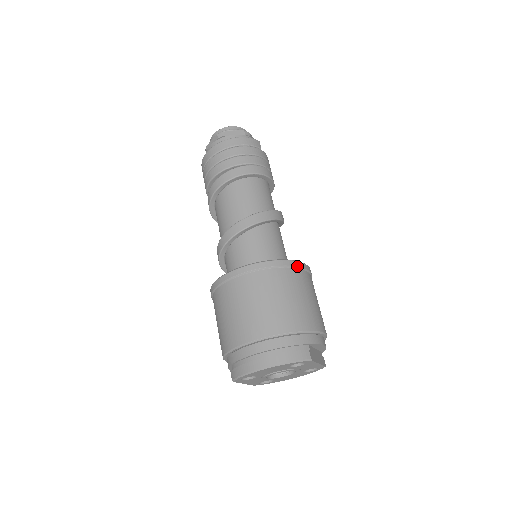
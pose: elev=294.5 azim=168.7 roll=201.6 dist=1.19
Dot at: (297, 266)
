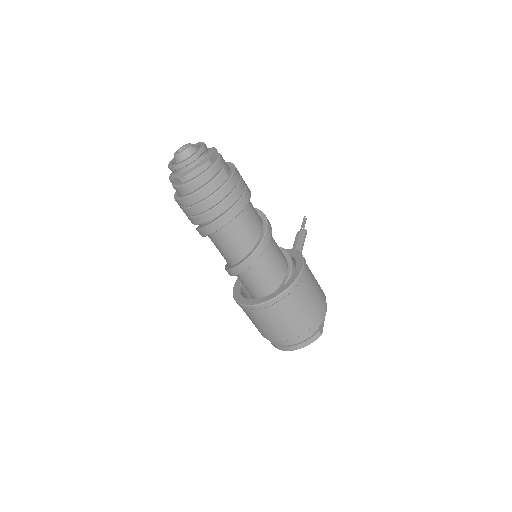
Dot at: (298, 285)
